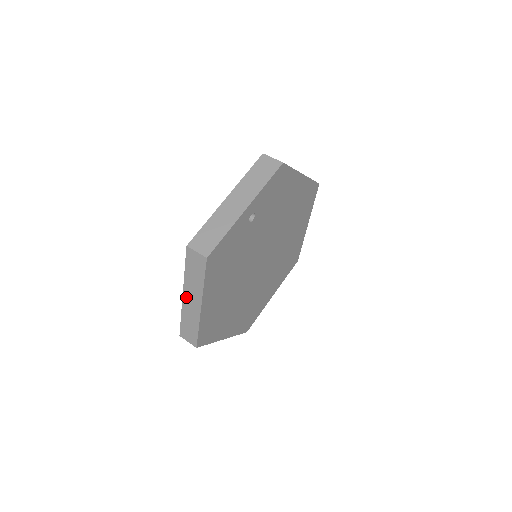
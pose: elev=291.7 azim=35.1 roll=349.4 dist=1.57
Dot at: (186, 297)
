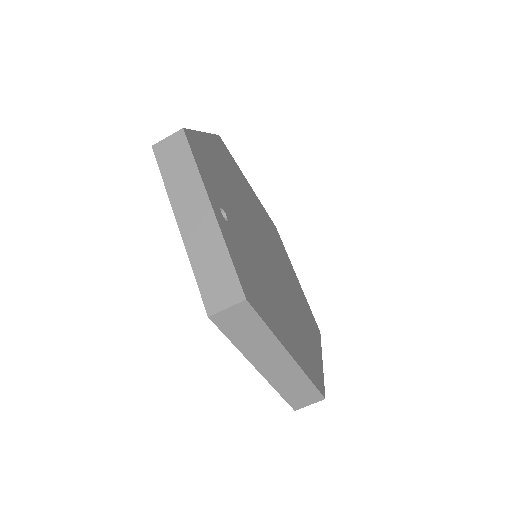
Dot at: (264, 368)
